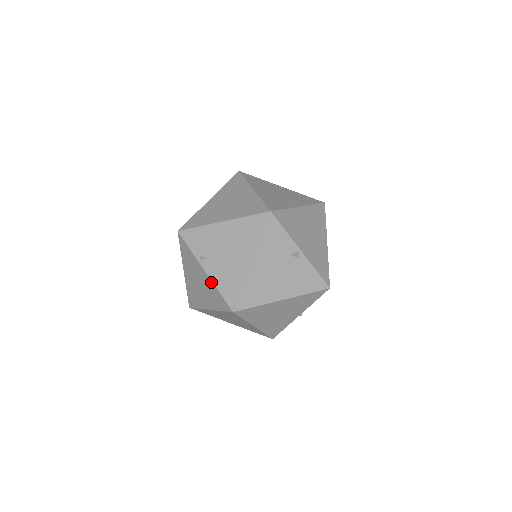
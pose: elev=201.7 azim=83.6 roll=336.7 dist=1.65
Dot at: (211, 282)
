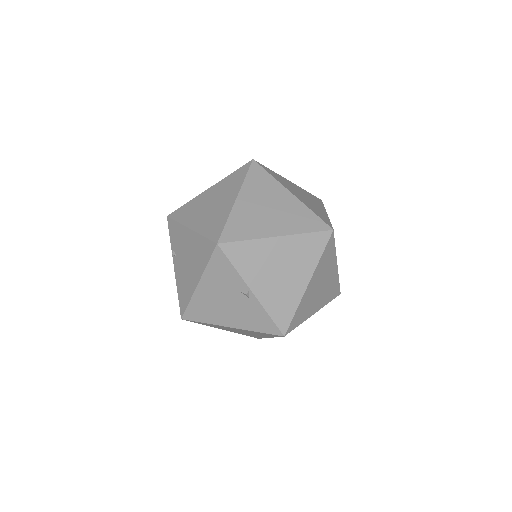
Dot at: (176, 280)
